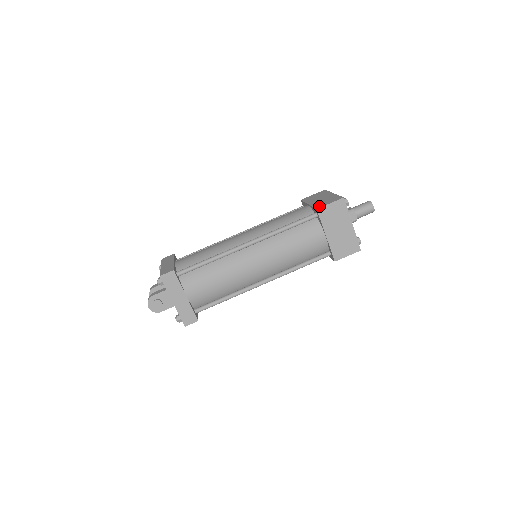
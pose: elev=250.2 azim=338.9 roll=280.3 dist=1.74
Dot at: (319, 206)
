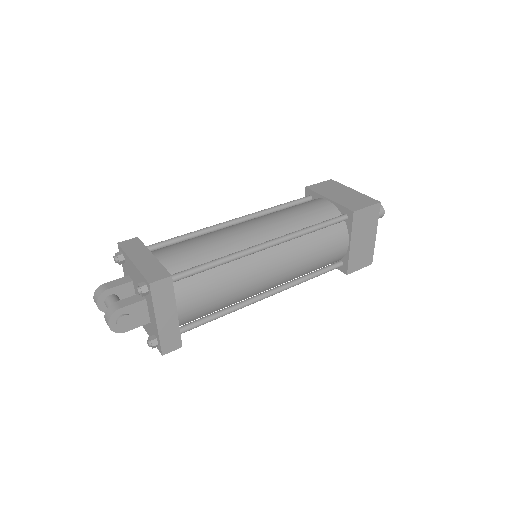
Dot at: (354, 207)
